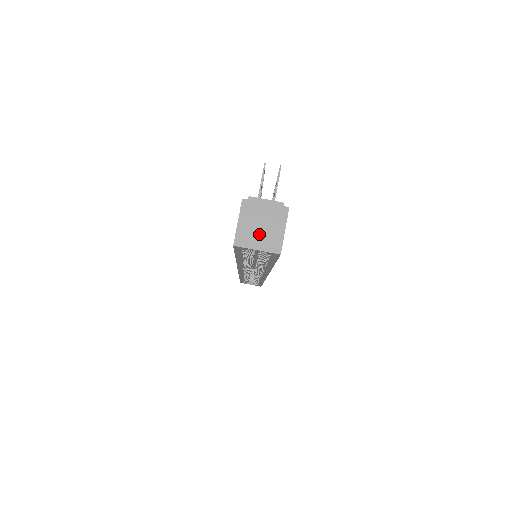
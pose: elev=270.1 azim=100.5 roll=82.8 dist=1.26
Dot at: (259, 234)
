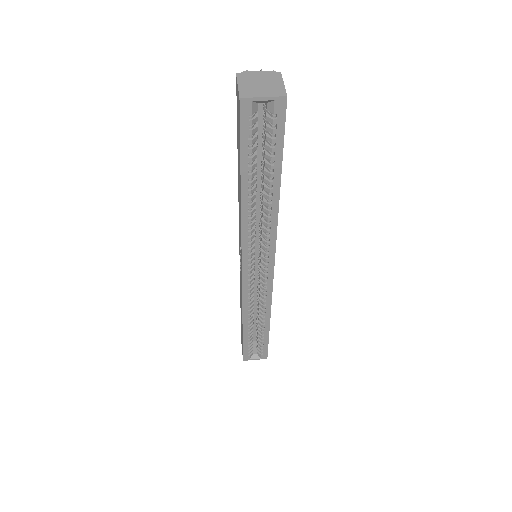
Dot at: (261, 89)
